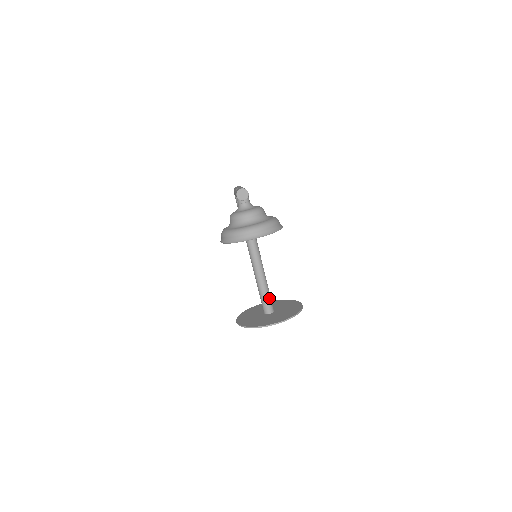
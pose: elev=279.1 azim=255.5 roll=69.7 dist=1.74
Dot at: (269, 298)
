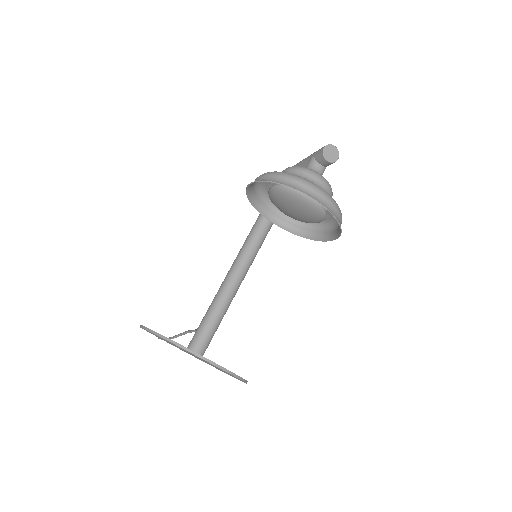
Dot at: (214, 331)
